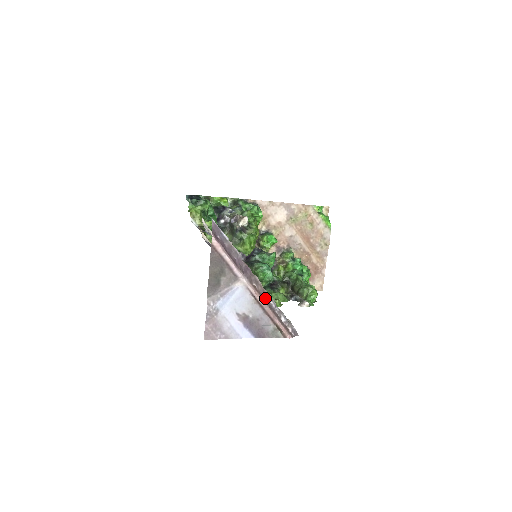
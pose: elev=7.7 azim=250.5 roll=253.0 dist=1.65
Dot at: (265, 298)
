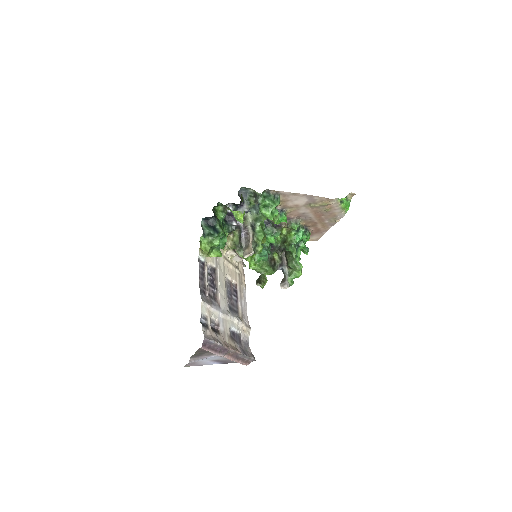
Dot at: (235, 356)
